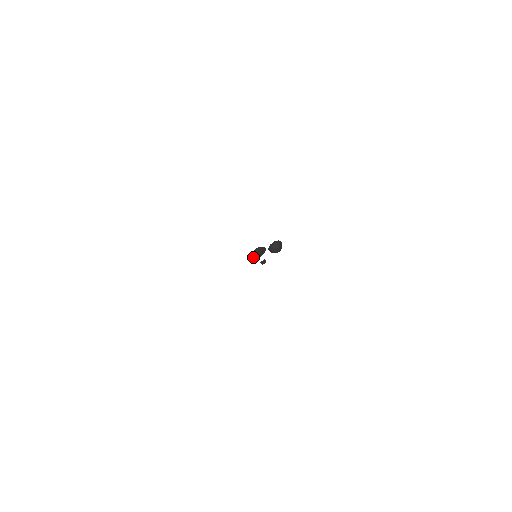
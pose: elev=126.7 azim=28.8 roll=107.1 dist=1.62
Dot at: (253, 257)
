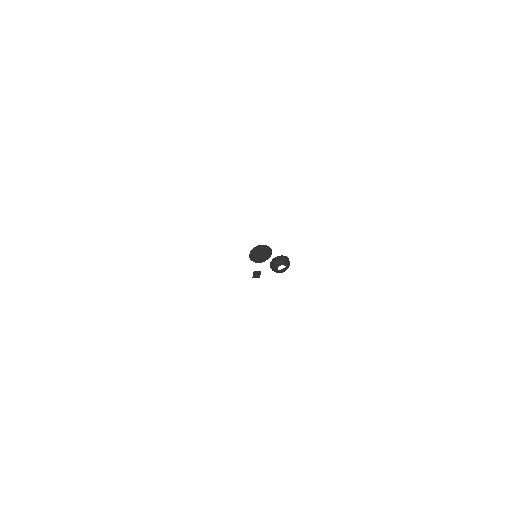
Dot at: (251, 256)
